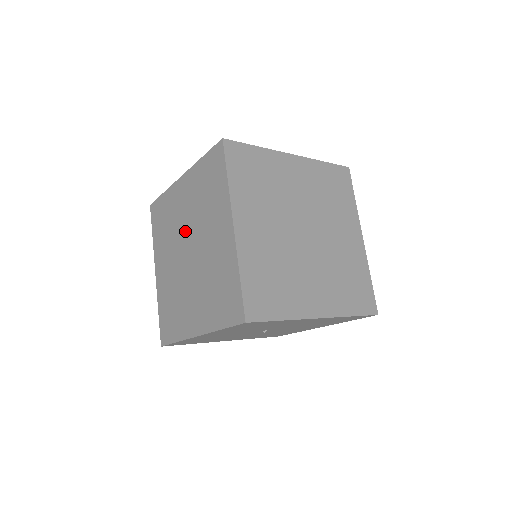
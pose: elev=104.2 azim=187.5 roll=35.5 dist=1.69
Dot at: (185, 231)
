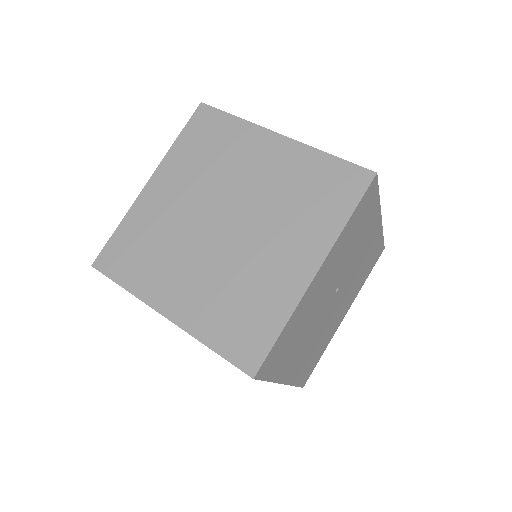
Dot at: (199, 213)
